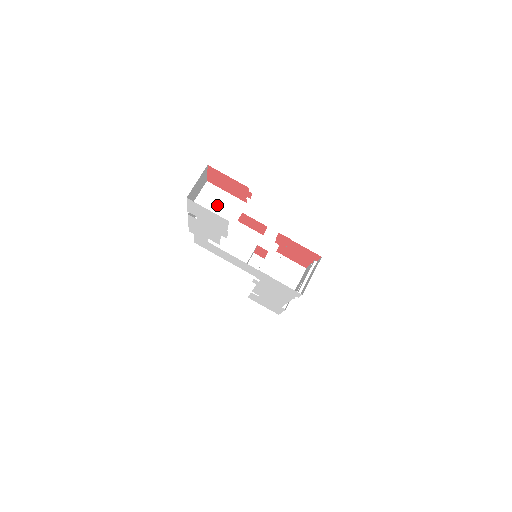
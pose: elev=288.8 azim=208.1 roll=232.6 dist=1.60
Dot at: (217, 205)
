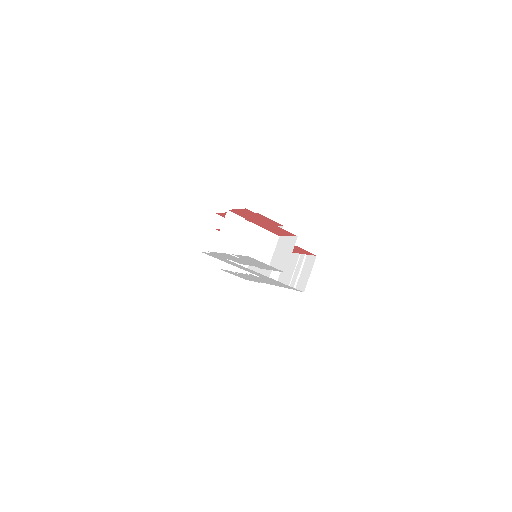
Dot at: (256, 243)
